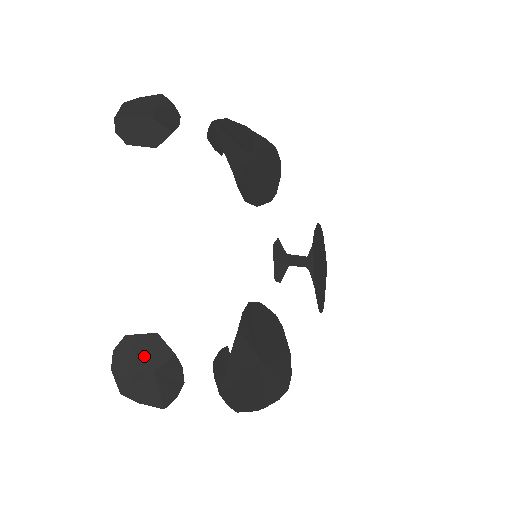
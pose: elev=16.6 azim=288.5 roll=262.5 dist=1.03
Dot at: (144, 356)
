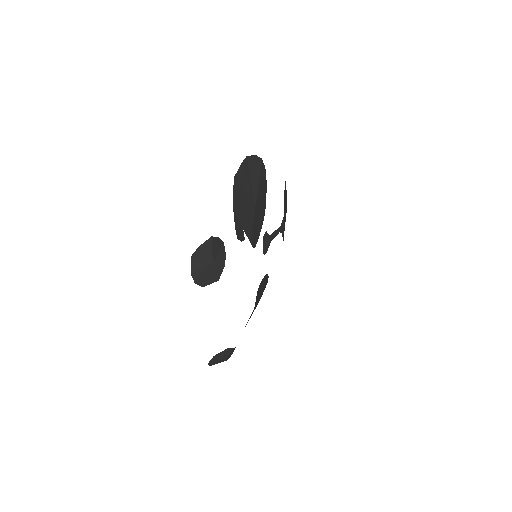
Dot at: (222, 356)
